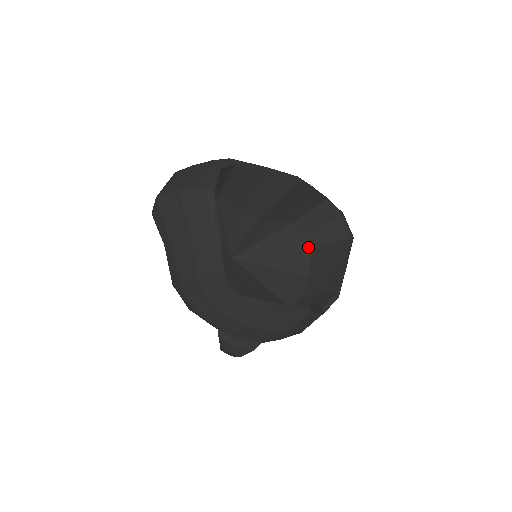
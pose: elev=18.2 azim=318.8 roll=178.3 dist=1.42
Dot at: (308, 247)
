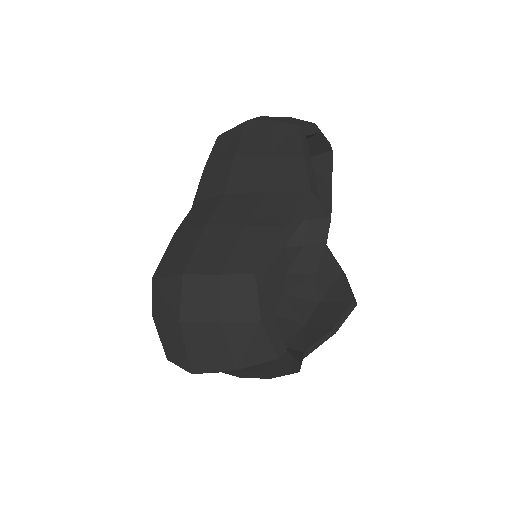
Dot at: occluded
